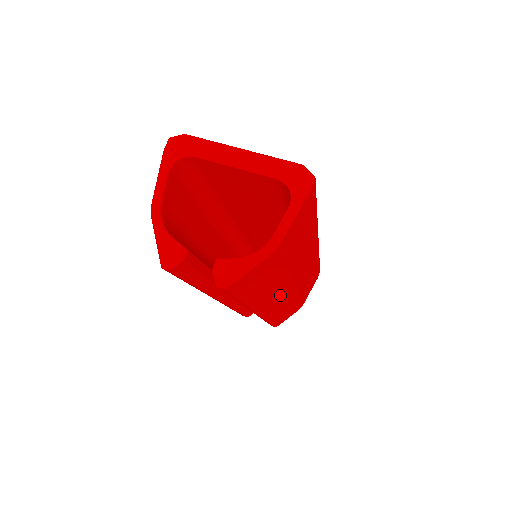
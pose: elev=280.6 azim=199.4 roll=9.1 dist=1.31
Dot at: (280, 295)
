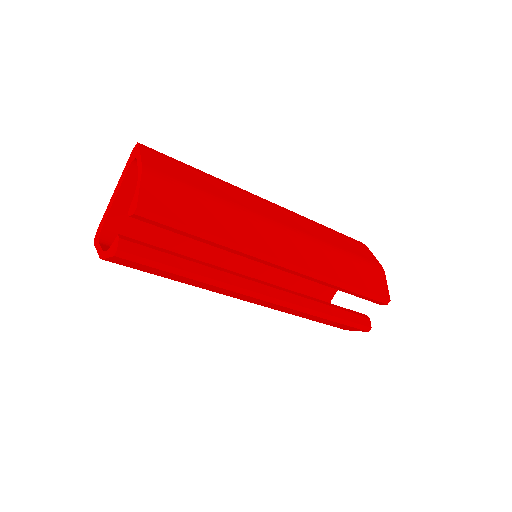
Dot at: (273, 234)
